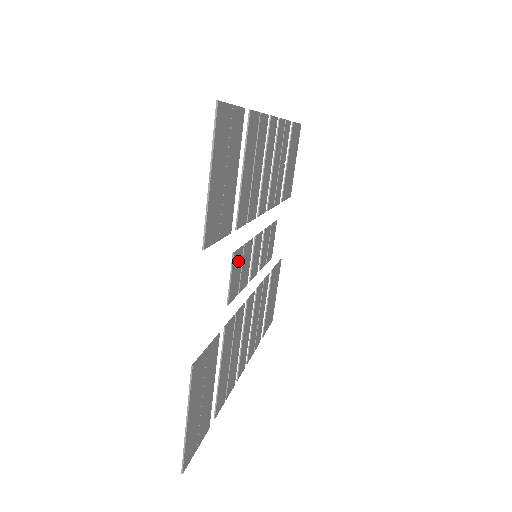
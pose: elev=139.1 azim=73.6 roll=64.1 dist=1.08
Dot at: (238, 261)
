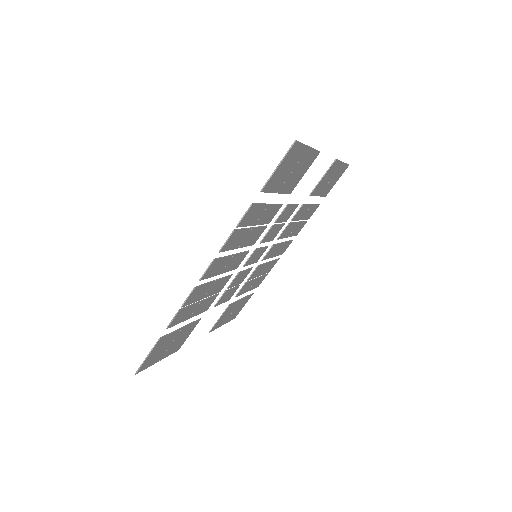
Dot at: (225, 296)
